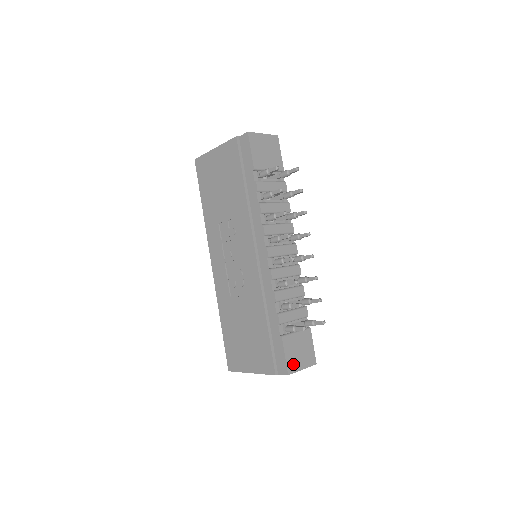
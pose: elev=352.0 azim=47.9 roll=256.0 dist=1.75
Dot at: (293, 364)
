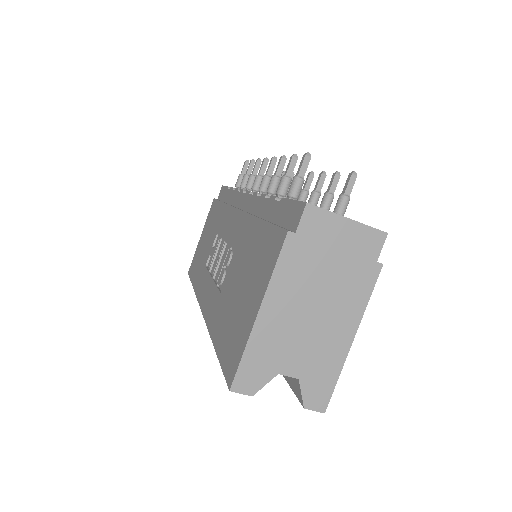
Dot at: occluded
